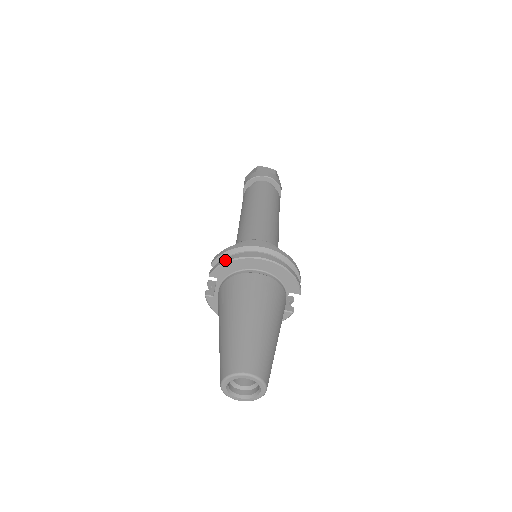
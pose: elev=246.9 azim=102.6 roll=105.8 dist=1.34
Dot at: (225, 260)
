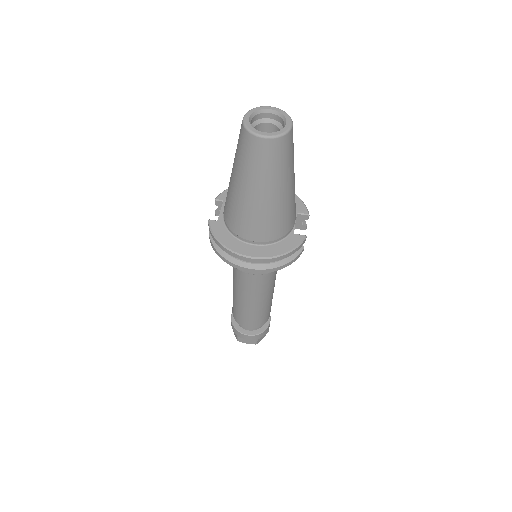
Dot at: occluded
